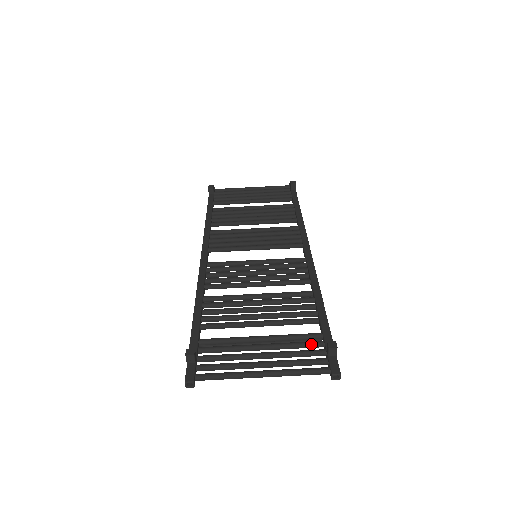
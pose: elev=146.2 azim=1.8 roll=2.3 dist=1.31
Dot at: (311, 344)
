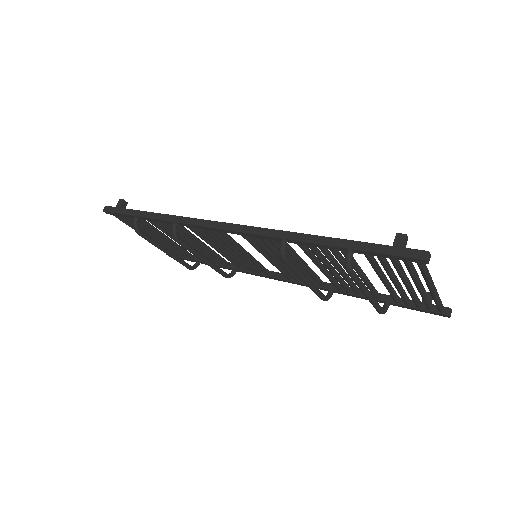
Dot at: occluded
